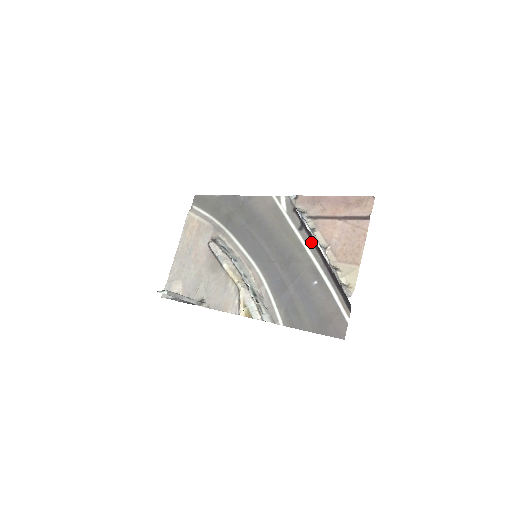
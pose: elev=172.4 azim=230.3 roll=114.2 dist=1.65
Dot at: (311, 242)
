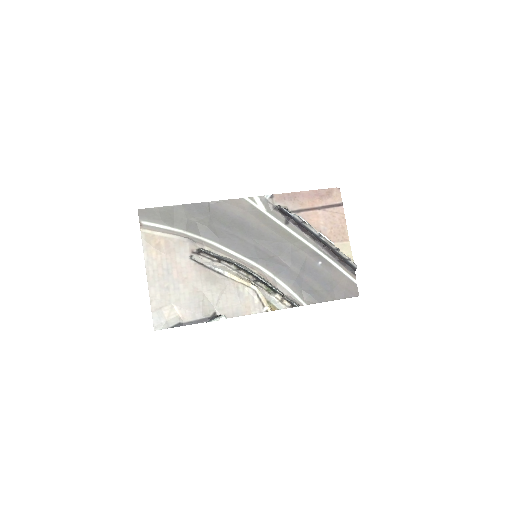
Dot at: (302, 232)
